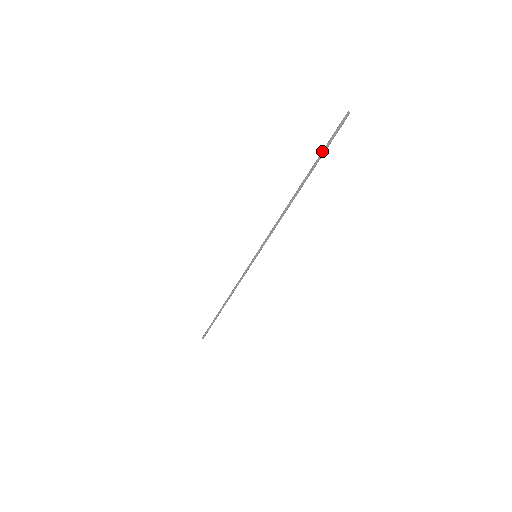
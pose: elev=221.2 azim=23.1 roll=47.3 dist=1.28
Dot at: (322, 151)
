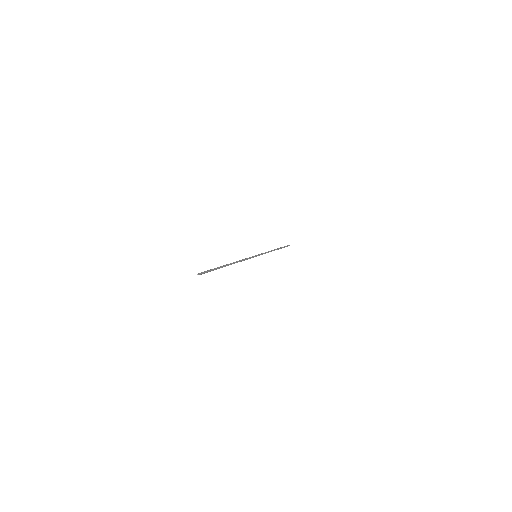
Dot at: occluded
